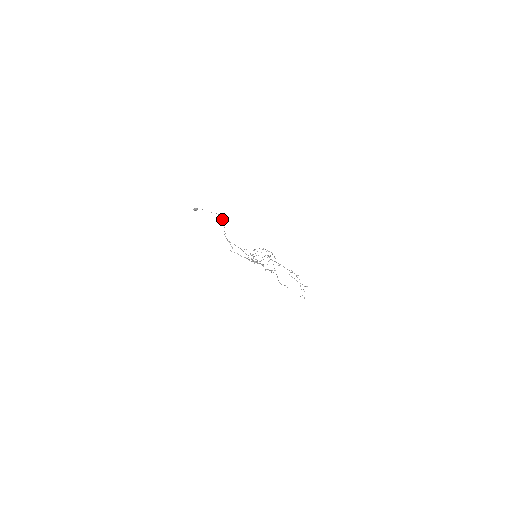
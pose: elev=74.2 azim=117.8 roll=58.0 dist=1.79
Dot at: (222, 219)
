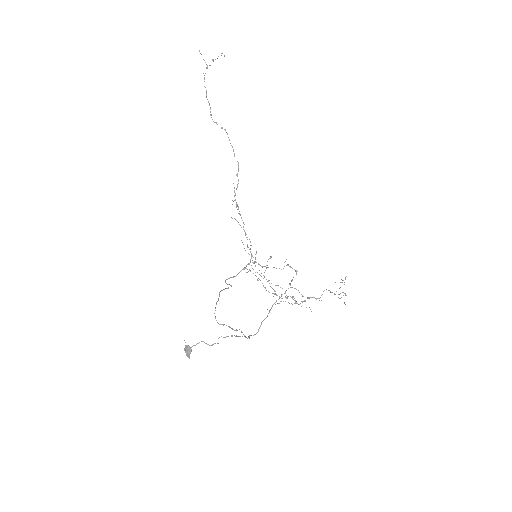
Dot at: occluded
